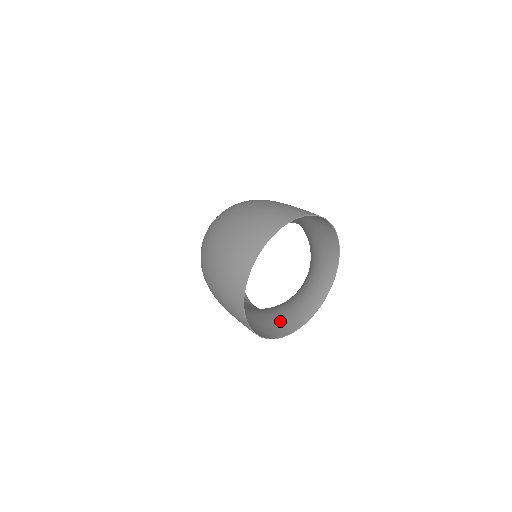
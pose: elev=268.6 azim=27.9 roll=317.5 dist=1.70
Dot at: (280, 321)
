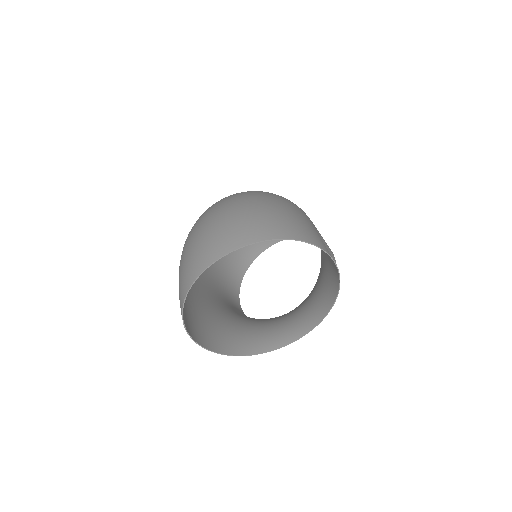
Dot at: (235, 336)
